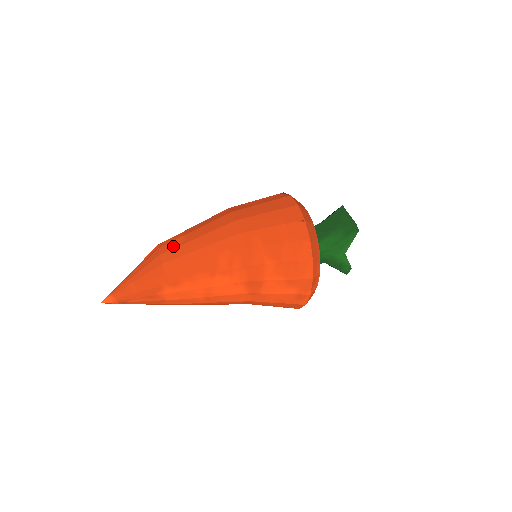
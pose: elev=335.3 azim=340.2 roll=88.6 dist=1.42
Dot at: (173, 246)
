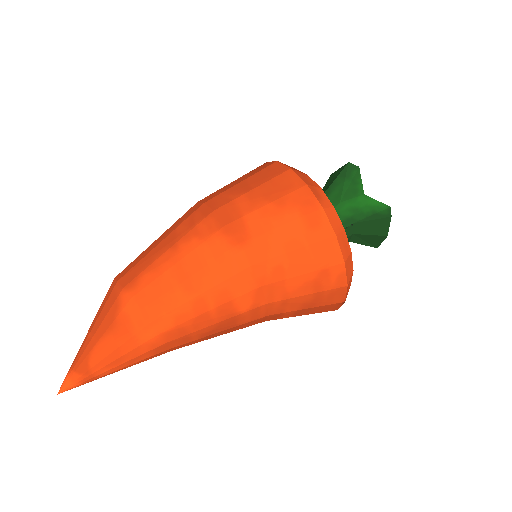
Dot at: occluded
